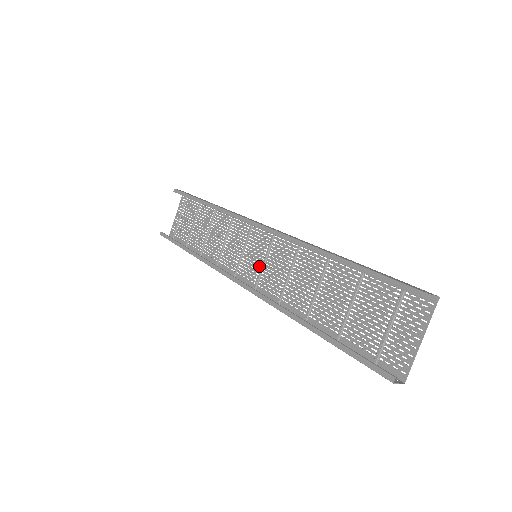
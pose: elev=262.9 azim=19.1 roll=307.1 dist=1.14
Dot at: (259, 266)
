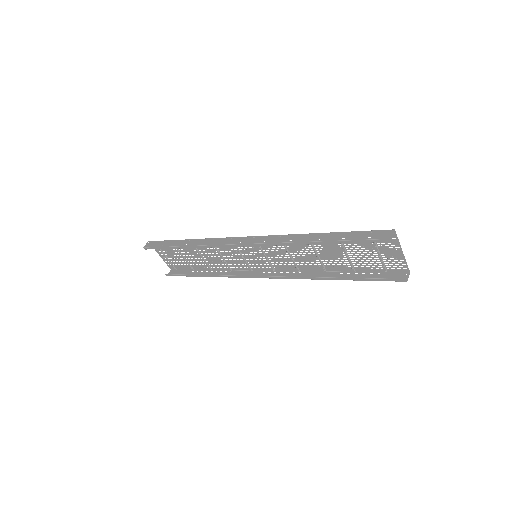
Dot at: occluded
